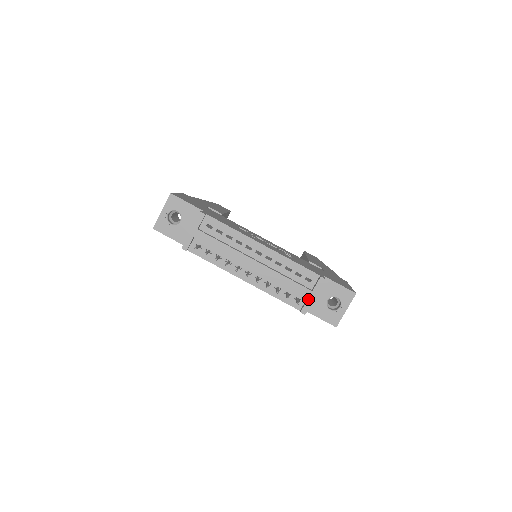
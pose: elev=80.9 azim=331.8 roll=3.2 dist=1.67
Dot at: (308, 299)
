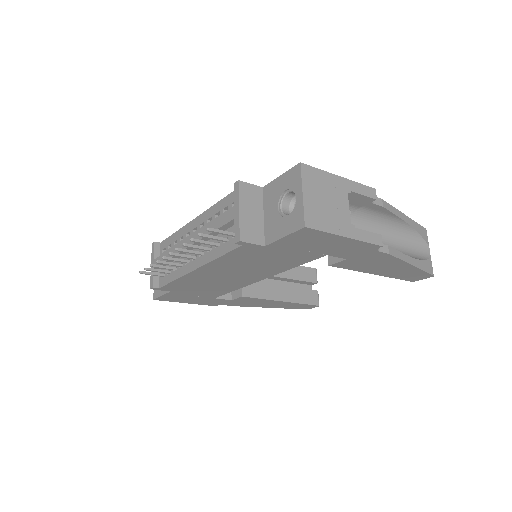
Dot at: (235, 220)
